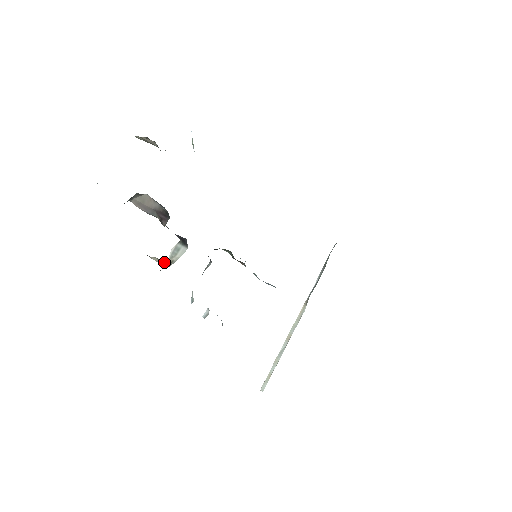
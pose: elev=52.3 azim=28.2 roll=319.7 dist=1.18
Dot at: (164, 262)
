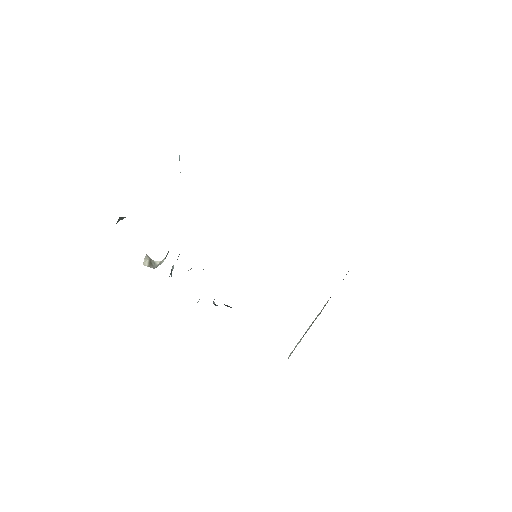
Dot at: (156, 263)
